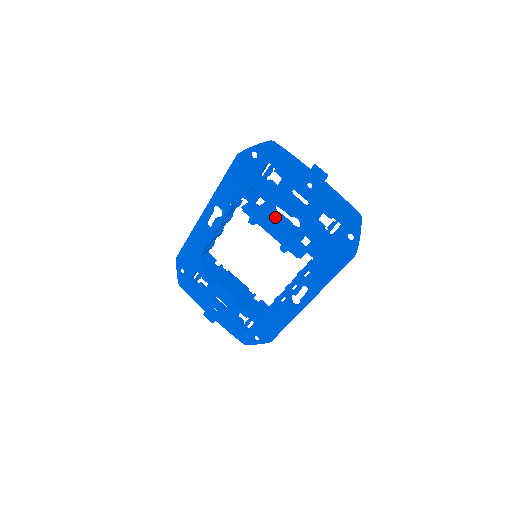
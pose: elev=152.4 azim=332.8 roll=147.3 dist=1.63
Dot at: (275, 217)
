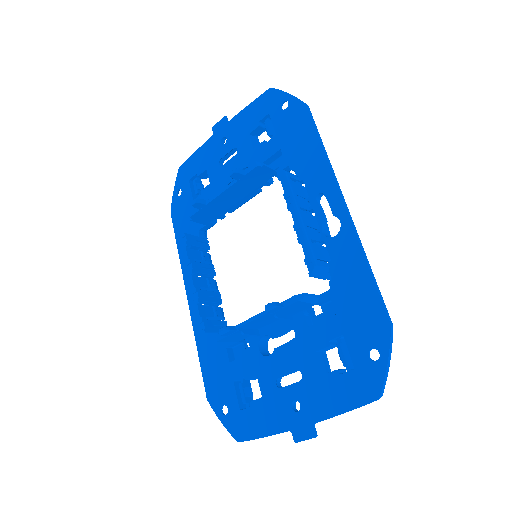
Dot at: occluded
